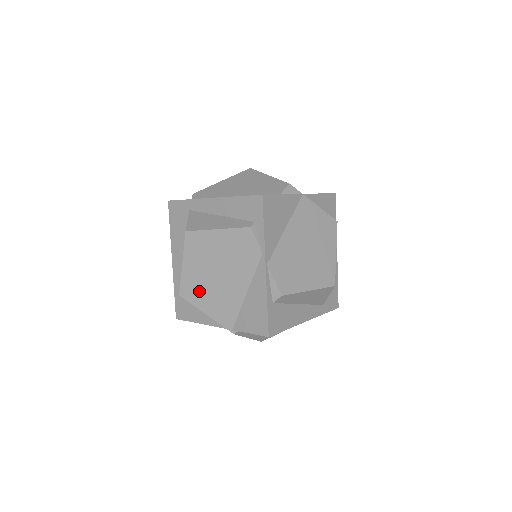
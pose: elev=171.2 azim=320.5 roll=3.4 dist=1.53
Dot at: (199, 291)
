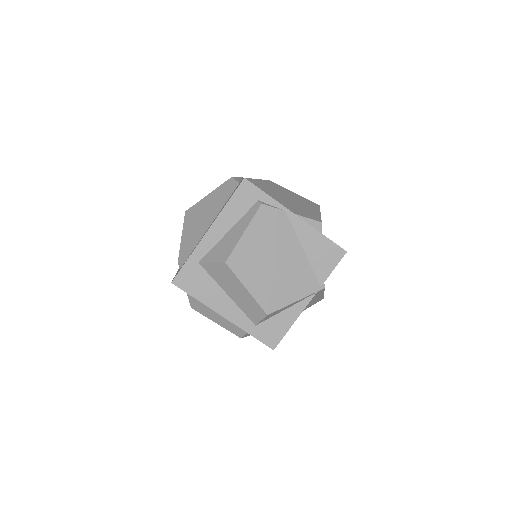
Dot at: (276, 292)
